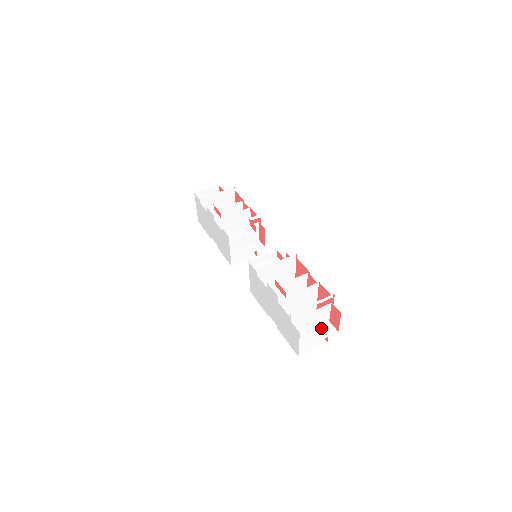
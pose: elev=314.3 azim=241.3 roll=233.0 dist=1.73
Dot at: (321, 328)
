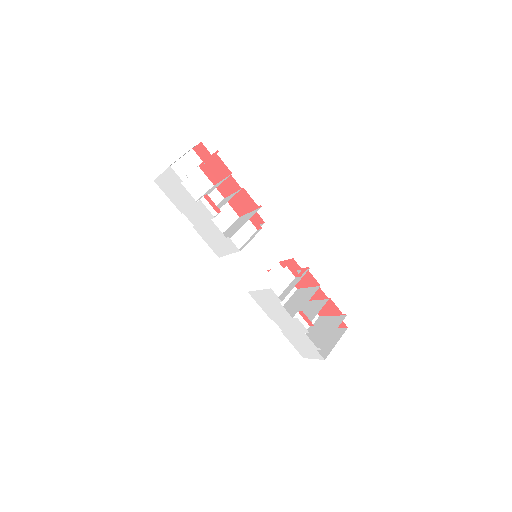
Dot at: occluded
